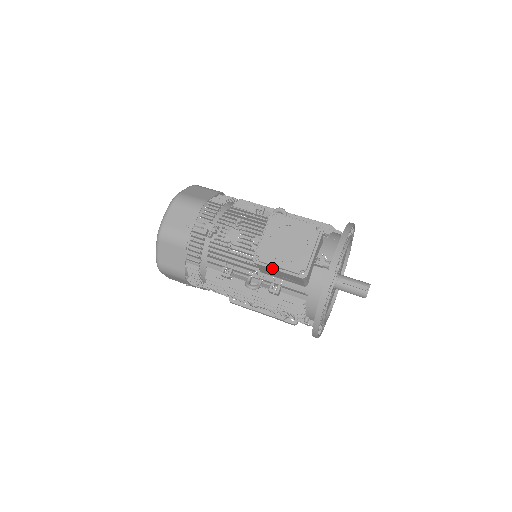
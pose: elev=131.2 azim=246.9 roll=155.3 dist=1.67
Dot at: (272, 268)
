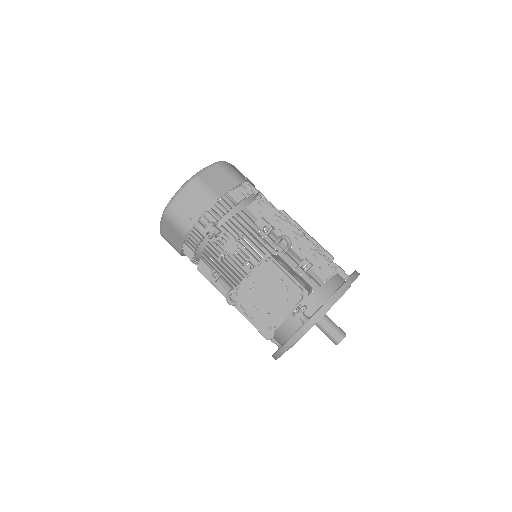
Dot at: (246, 309)
